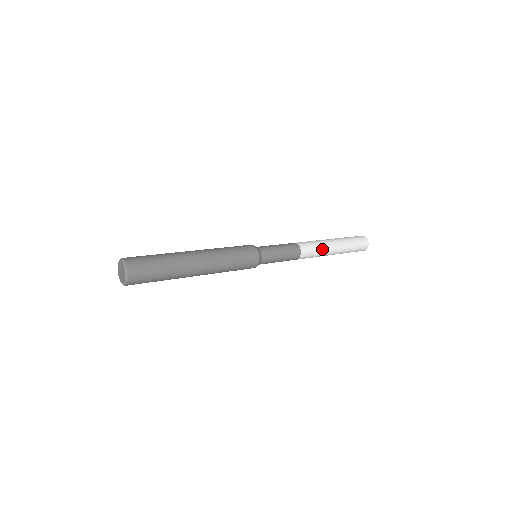
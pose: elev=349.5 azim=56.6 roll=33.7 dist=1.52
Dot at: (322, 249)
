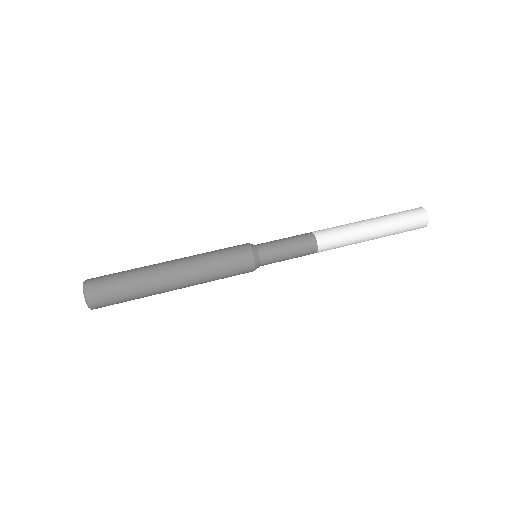
Dot at: (351, 238)
